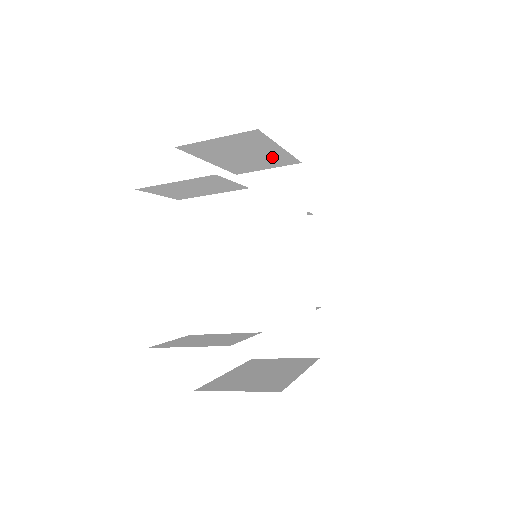
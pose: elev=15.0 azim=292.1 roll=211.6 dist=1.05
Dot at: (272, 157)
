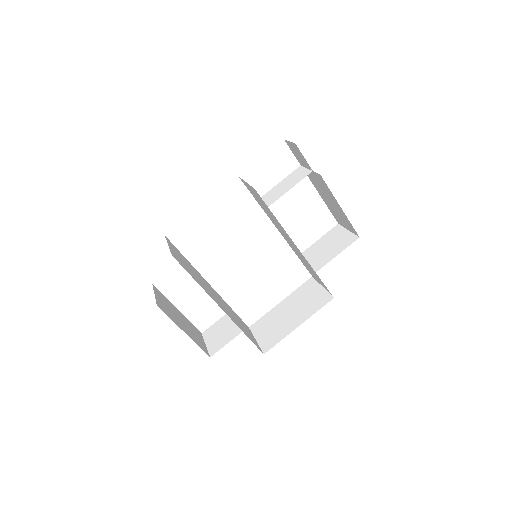
Dot at: occluded
